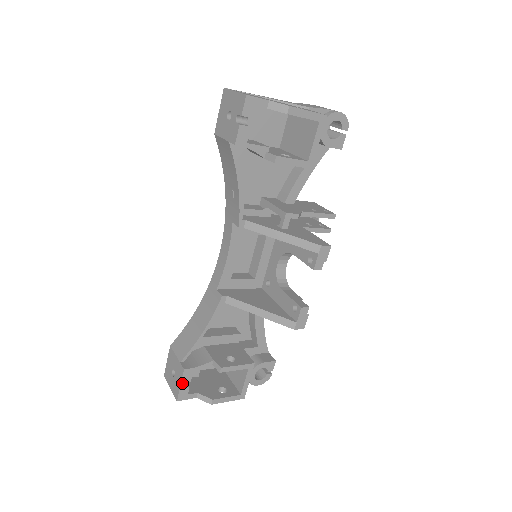
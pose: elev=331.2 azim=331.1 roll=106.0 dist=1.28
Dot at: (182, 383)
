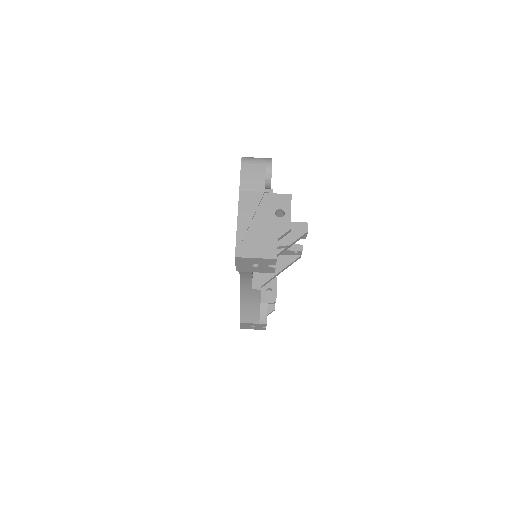
Dot at: occluded
